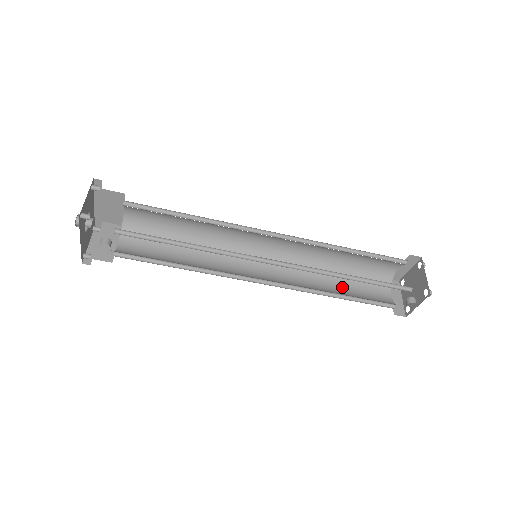
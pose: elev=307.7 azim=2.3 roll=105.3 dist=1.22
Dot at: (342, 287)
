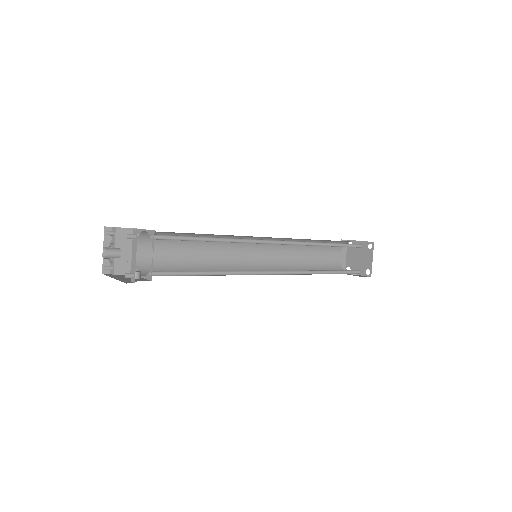
Dot at: (309, 257)
